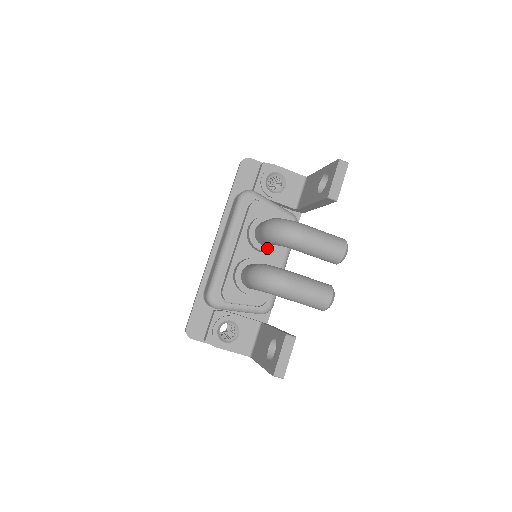
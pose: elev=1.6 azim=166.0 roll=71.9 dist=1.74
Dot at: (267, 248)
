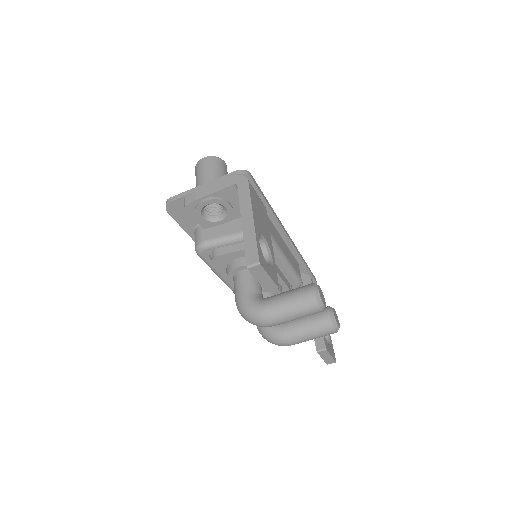
Dot at: occluded
